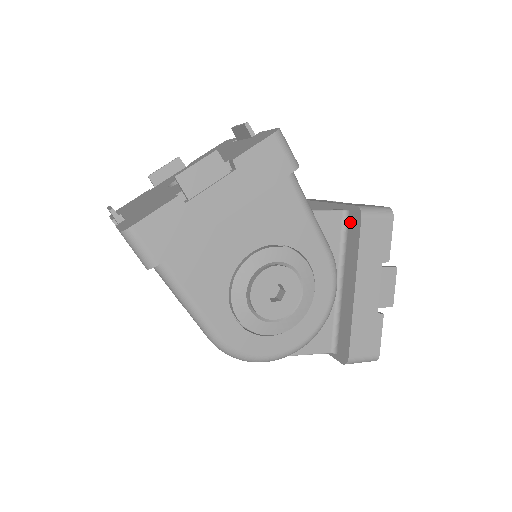
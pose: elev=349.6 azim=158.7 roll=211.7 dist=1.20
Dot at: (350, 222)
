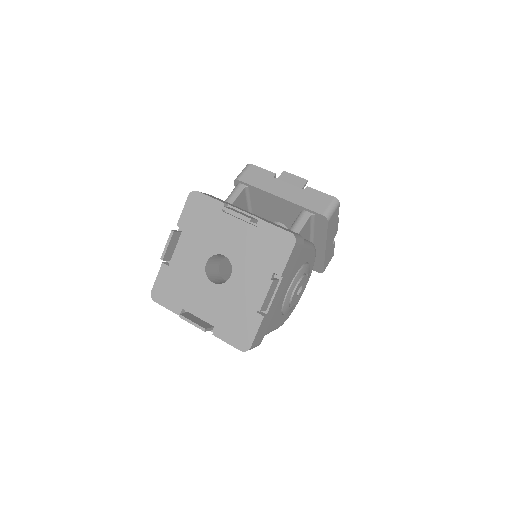
Dot at: (317, 220)
